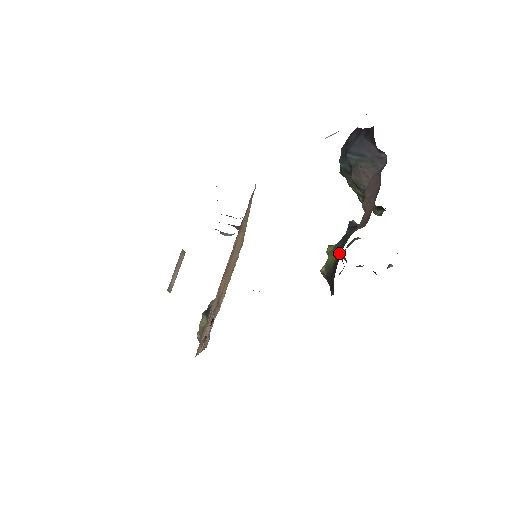
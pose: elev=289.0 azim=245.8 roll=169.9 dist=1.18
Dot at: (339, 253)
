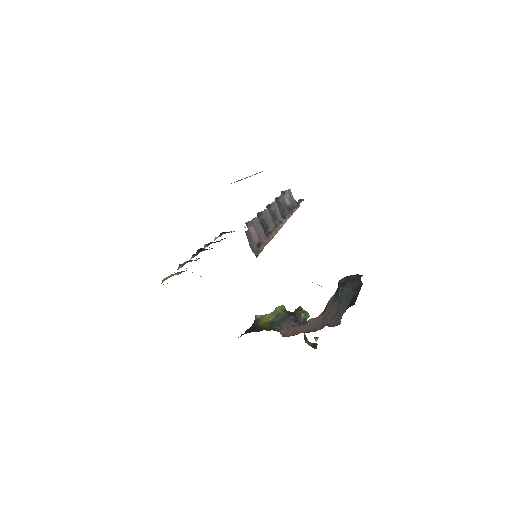
Dot at: (264, 326)
